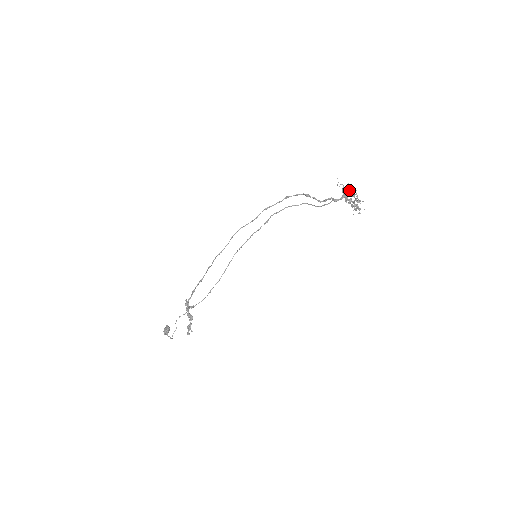
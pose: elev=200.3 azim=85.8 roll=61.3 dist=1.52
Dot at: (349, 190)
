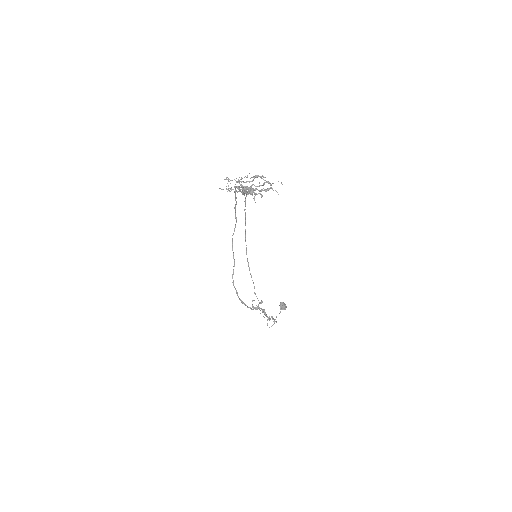
Dot at: (235, 187)
